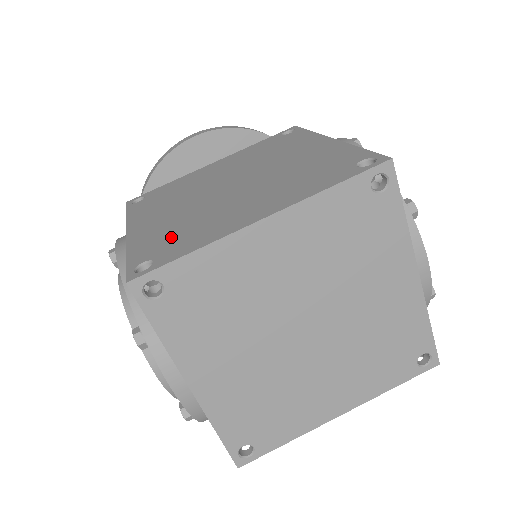
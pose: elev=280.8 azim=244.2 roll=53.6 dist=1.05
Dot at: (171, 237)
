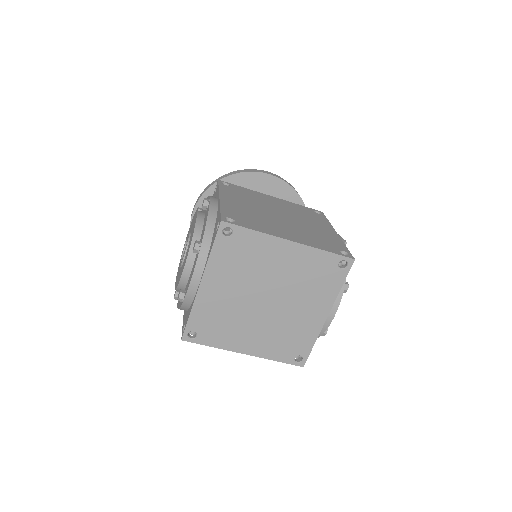
Dot at: (245, 217)
